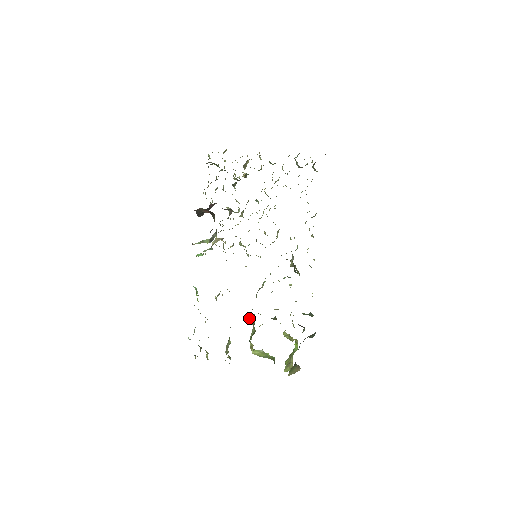
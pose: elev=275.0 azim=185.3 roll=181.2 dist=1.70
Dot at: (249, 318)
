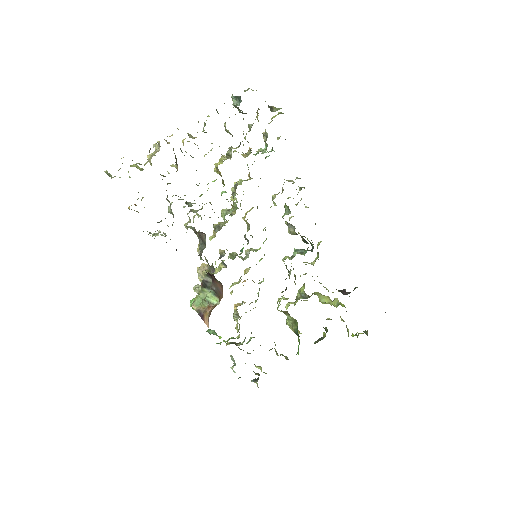
Dot at: occluded
